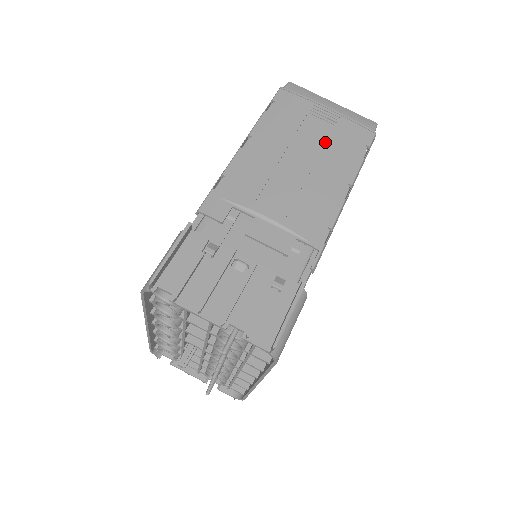
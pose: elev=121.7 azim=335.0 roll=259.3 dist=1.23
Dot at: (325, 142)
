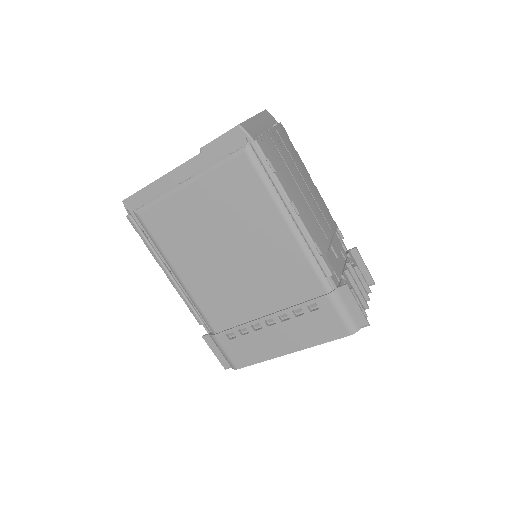
Dot at: (293, 160)
